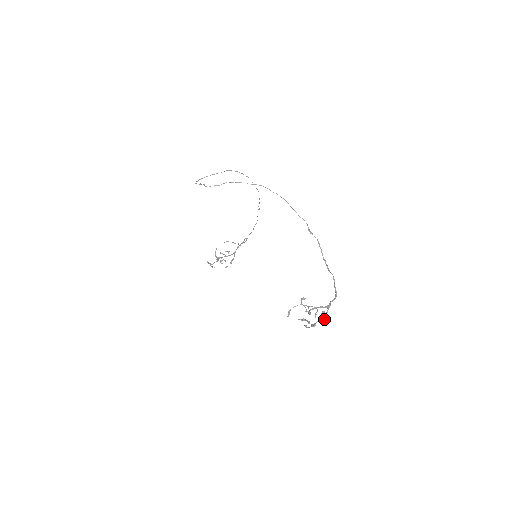
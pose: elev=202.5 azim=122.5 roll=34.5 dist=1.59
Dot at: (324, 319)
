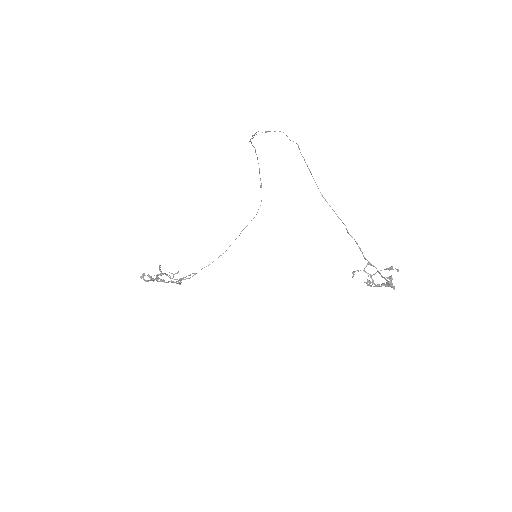
Dot at: (394, 287)
